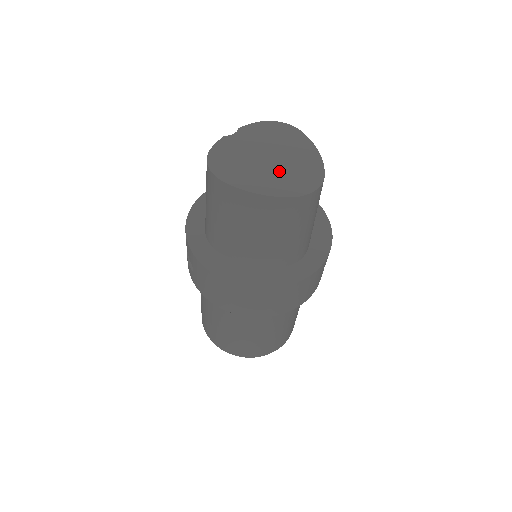
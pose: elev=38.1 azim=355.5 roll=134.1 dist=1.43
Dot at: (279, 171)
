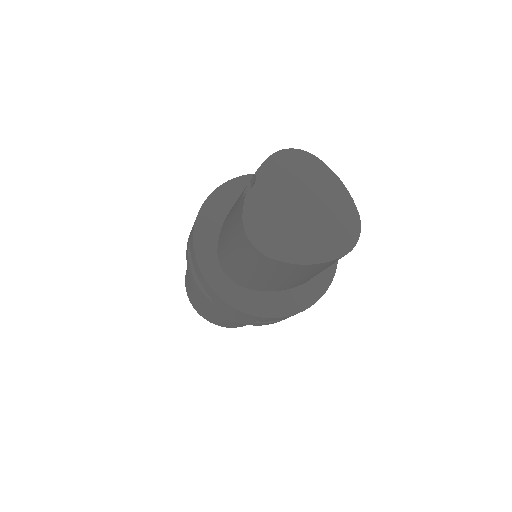
Dot at: (319, 225)
